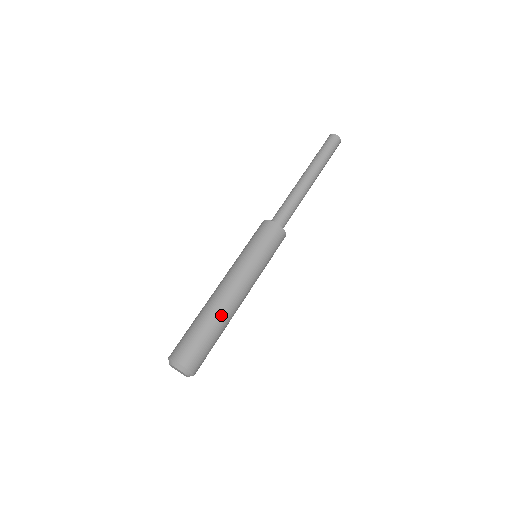
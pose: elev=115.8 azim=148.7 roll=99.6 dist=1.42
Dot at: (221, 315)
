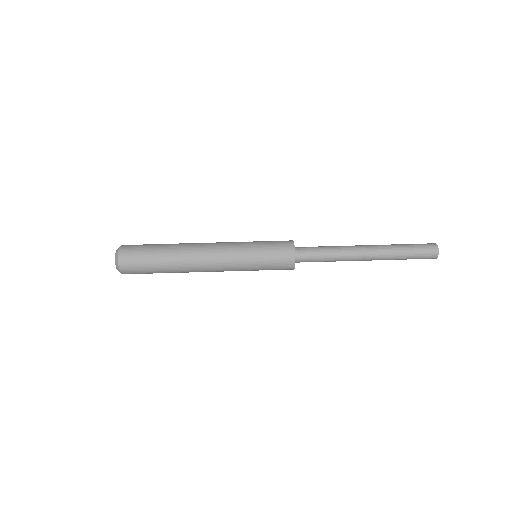
Dot at: (178, 260)
